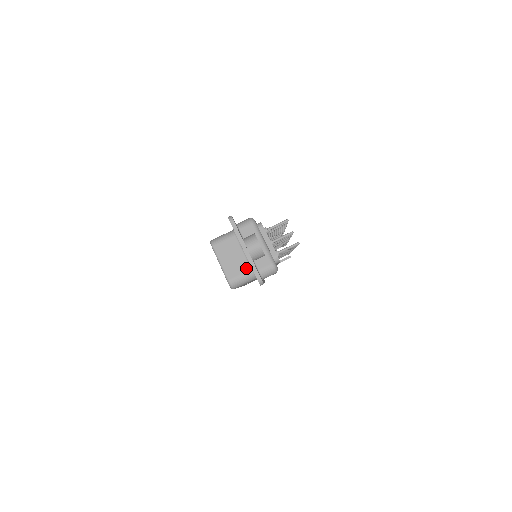
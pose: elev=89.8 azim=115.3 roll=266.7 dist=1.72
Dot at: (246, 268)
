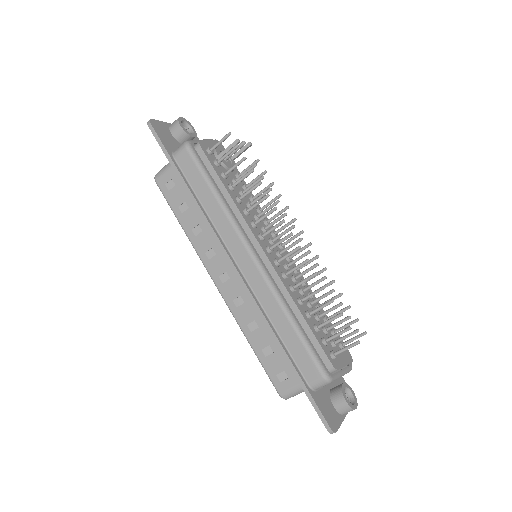
Dot at: occluded
